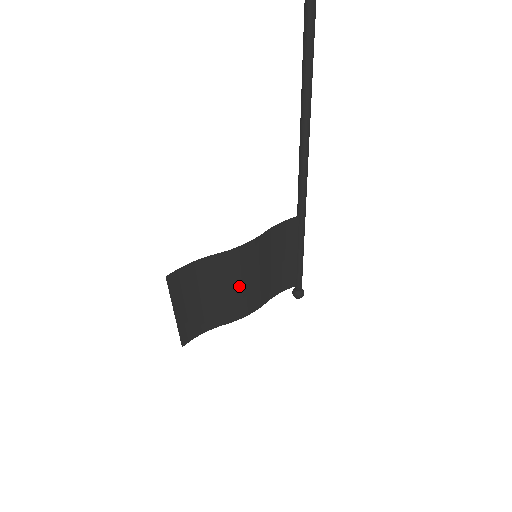
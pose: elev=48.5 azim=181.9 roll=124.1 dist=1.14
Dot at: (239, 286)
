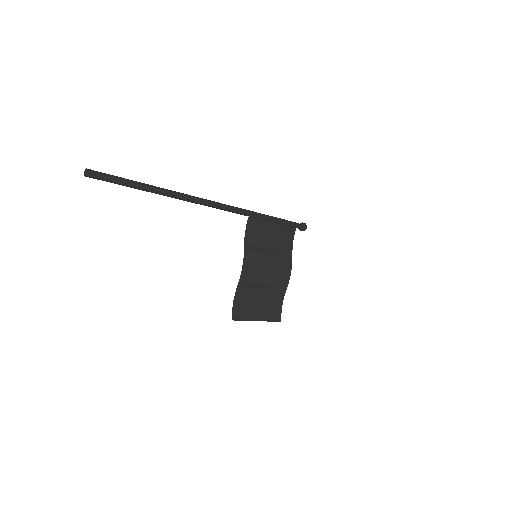
Dot at: (267, 274)
